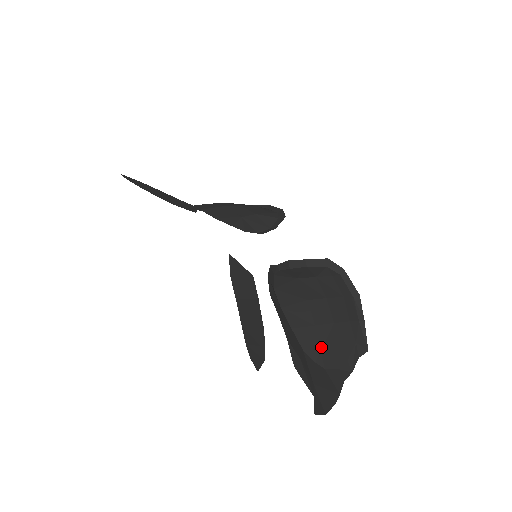
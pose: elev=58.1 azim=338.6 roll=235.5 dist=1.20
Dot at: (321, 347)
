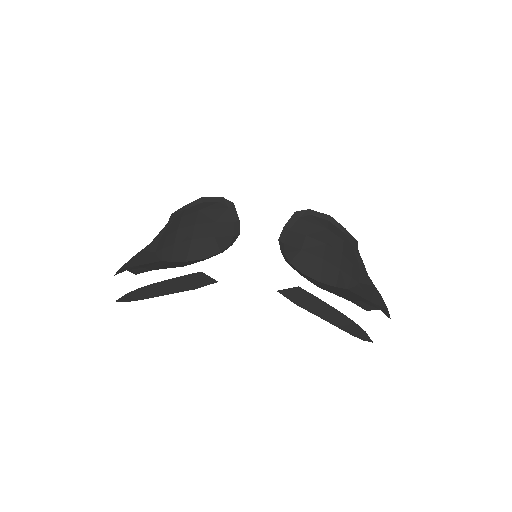
Dot at: (350, 275)
